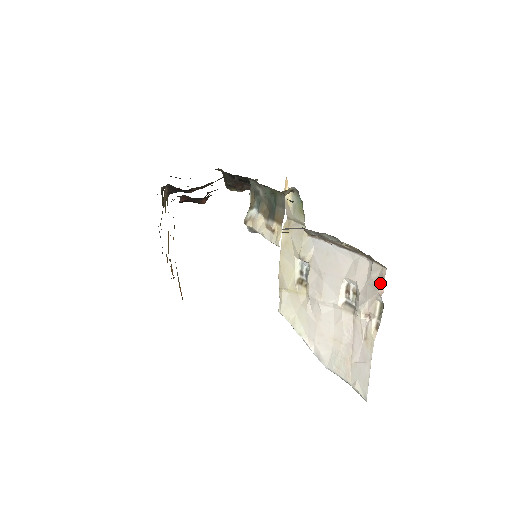
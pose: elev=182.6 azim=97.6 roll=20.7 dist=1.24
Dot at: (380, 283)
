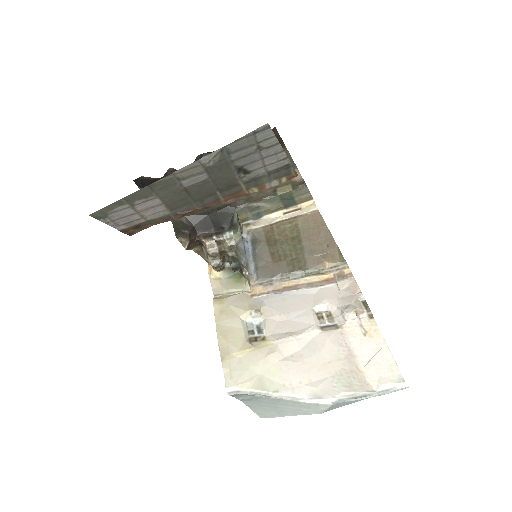
Dot at: (354, 288)
